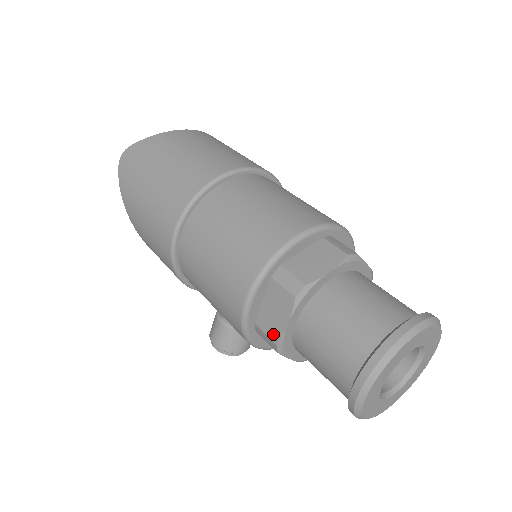
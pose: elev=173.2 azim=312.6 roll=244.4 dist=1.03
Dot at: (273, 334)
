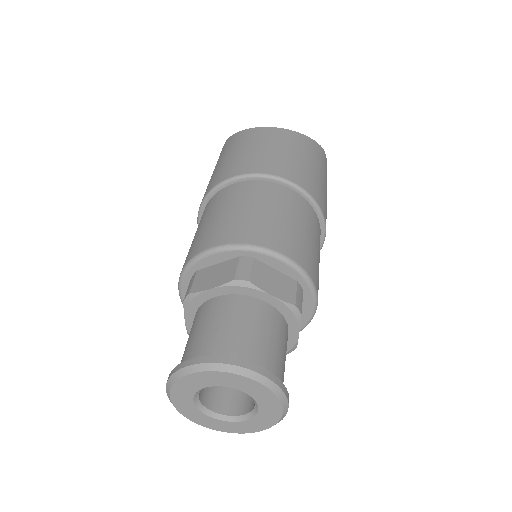
Dot at: occluded
